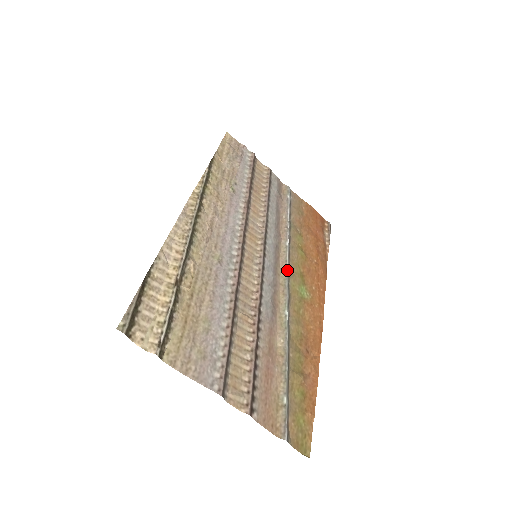
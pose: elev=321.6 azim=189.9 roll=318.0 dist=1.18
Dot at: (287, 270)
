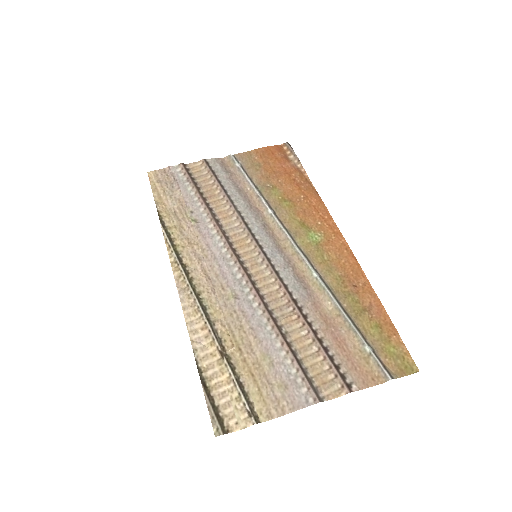
Dot at: (287, 236)
